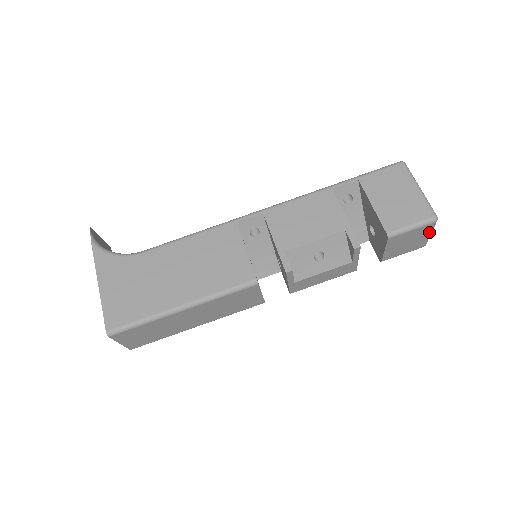
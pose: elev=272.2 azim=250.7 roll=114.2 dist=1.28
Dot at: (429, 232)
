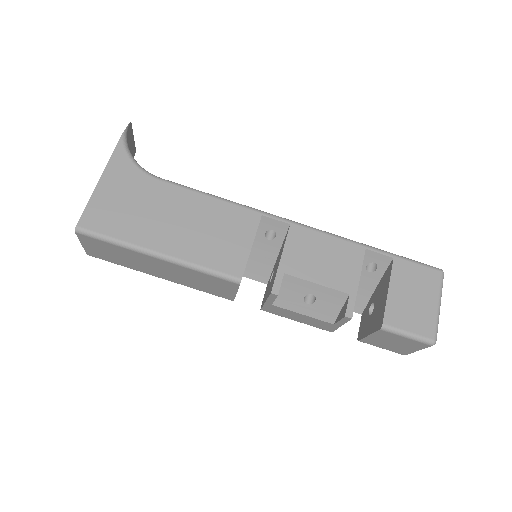
Dot at: (419, 348)
